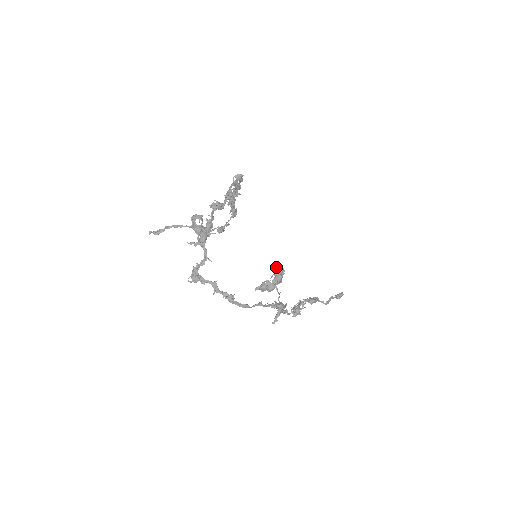
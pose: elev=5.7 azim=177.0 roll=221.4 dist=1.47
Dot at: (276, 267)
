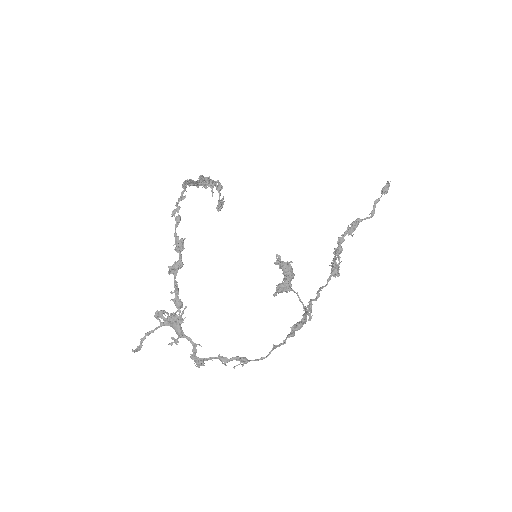
Dot at: (280, 264)
